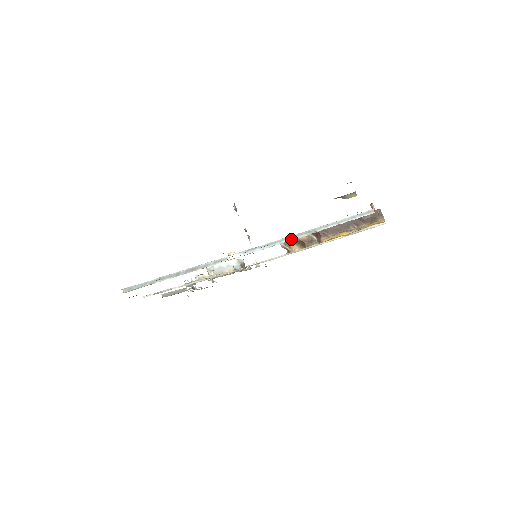
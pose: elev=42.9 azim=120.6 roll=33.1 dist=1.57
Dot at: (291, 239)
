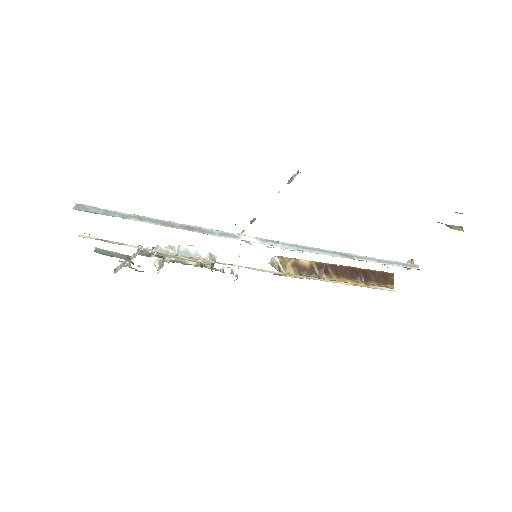
Dot at: (323, 253)
